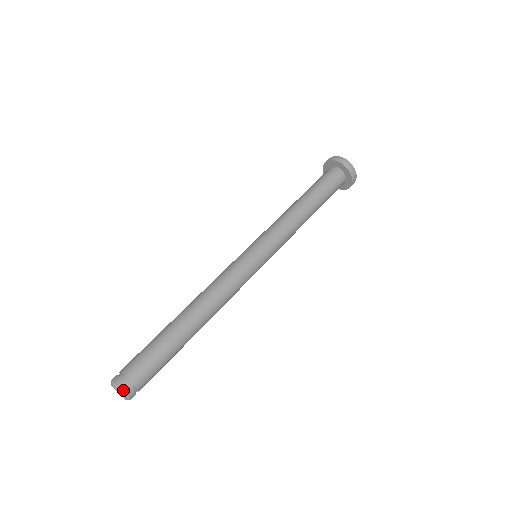
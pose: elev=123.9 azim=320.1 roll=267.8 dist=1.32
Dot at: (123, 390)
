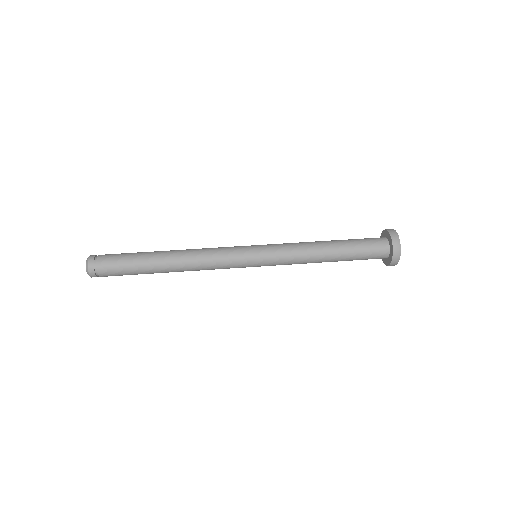
Dot at: (90, 274)
